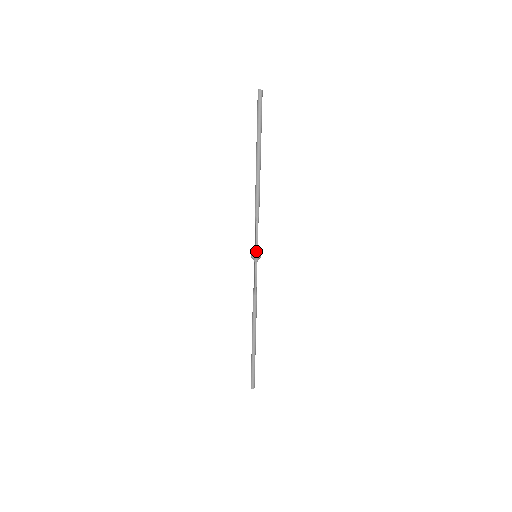
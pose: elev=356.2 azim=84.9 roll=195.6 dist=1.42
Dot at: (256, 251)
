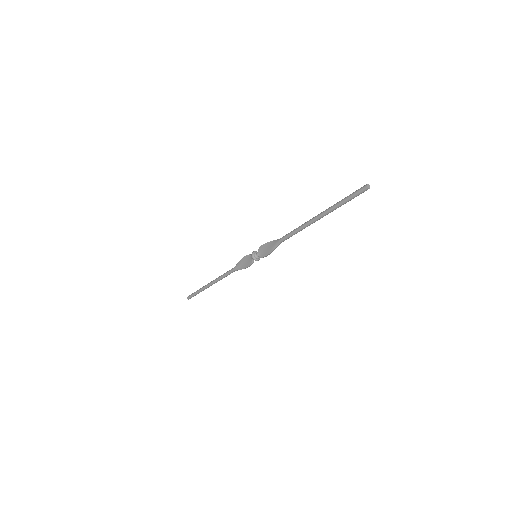
Dot at: (260, 257)
